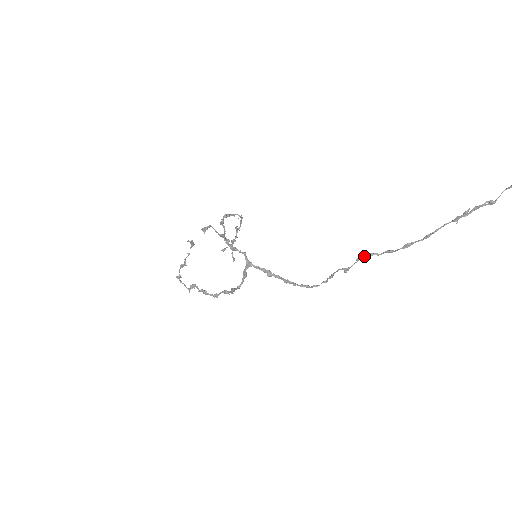
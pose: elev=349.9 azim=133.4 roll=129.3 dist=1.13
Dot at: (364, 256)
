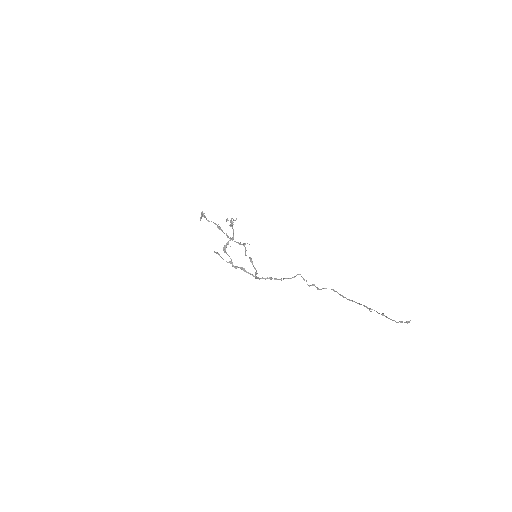
Dot at: occluded
